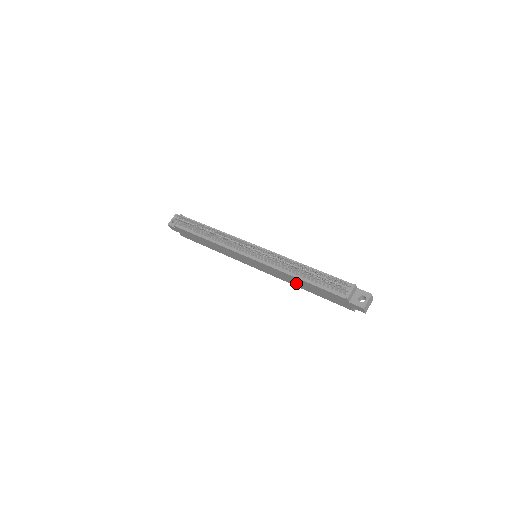
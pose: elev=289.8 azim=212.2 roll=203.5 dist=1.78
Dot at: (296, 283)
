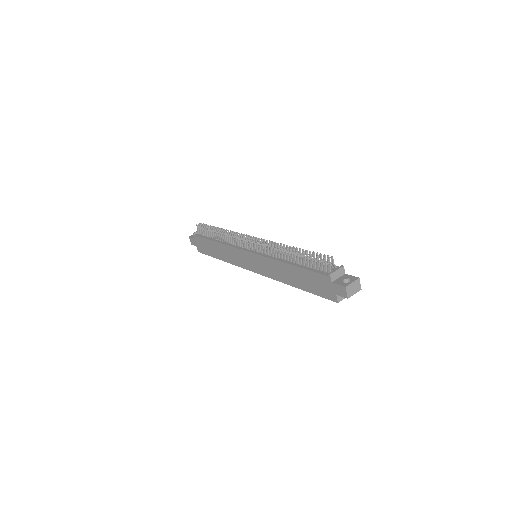
Dot at: (285, 276)
